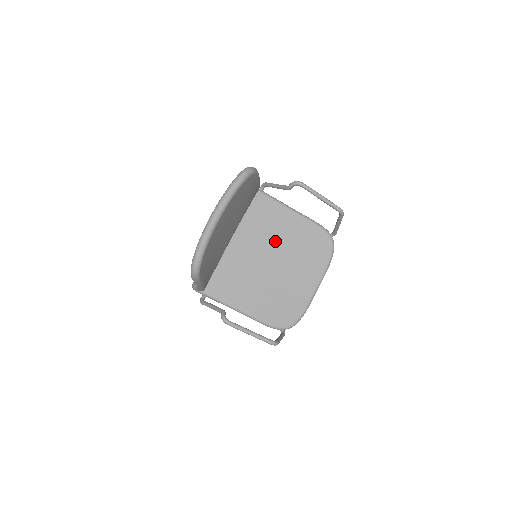
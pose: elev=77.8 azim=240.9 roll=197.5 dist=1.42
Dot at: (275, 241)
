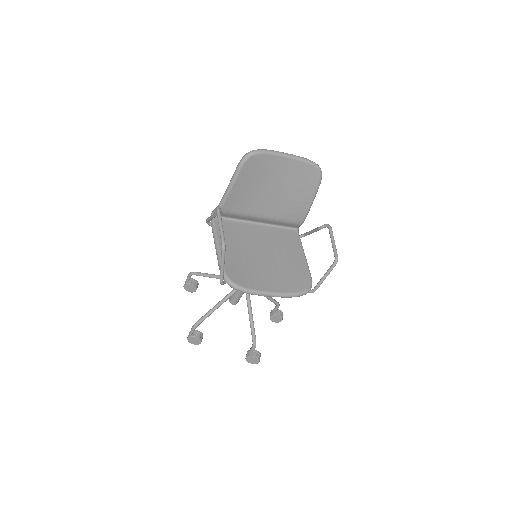
Dot at: (278, 253)
